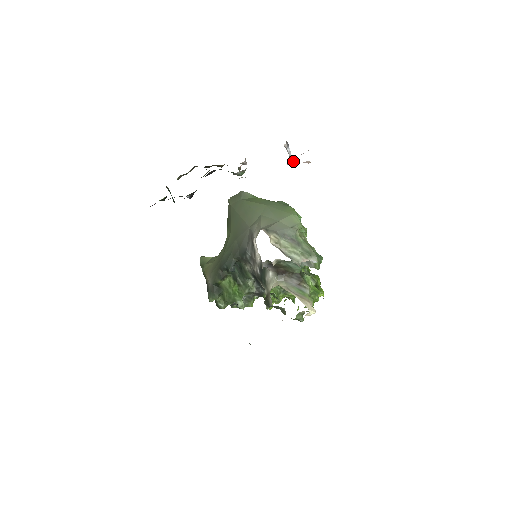
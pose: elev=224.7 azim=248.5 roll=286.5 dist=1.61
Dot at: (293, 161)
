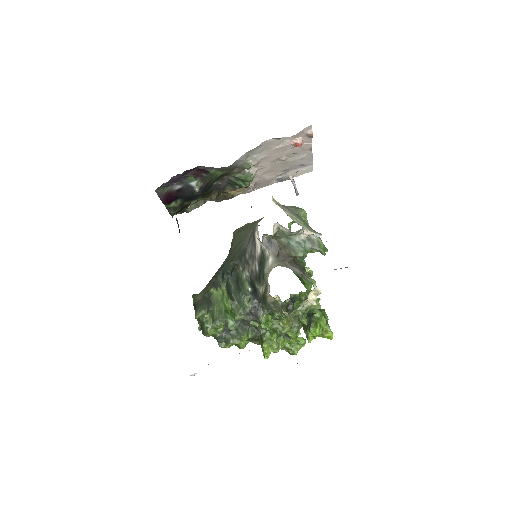
Dot at: (298, 194)
